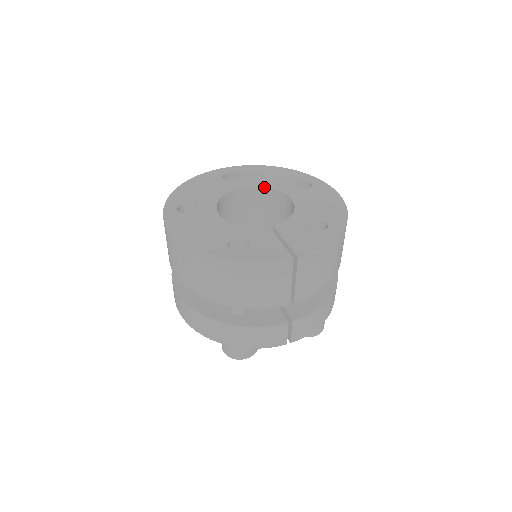
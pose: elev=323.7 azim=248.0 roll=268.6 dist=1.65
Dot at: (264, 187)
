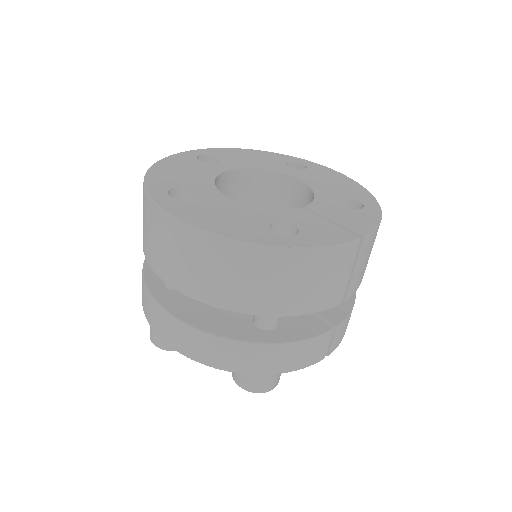
Dot at: (256, 169)
